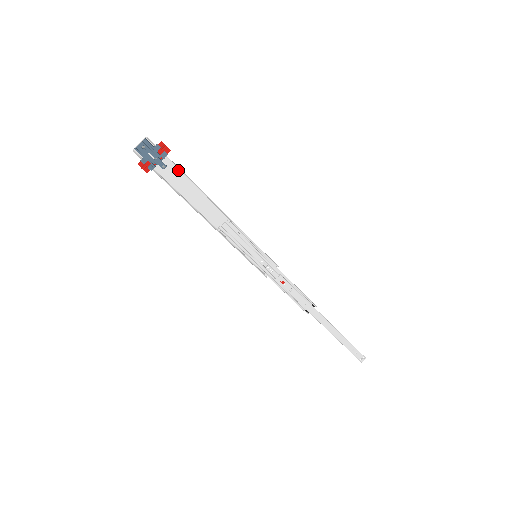
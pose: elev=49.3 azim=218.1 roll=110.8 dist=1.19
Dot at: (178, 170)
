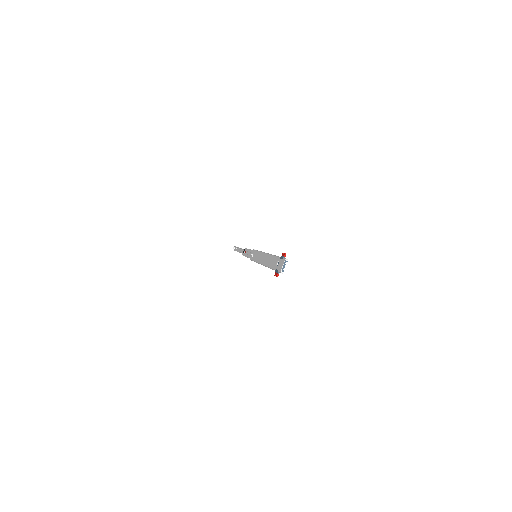
Dot at: (277, 258)
